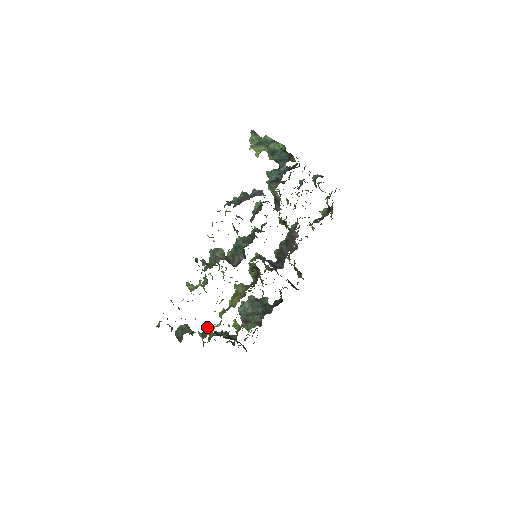
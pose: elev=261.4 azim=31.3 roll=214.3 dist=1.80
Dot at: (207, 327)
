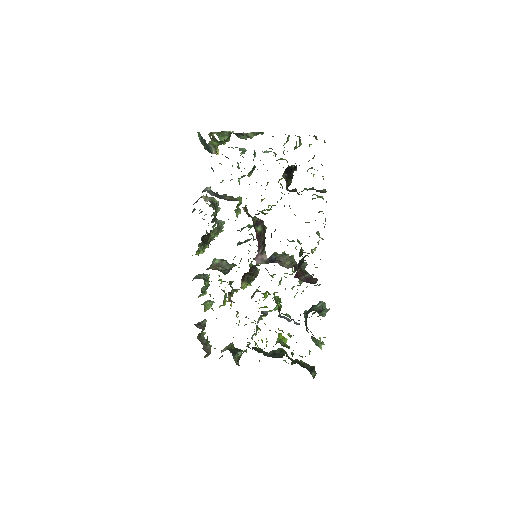
Dot at: (247, 344)
